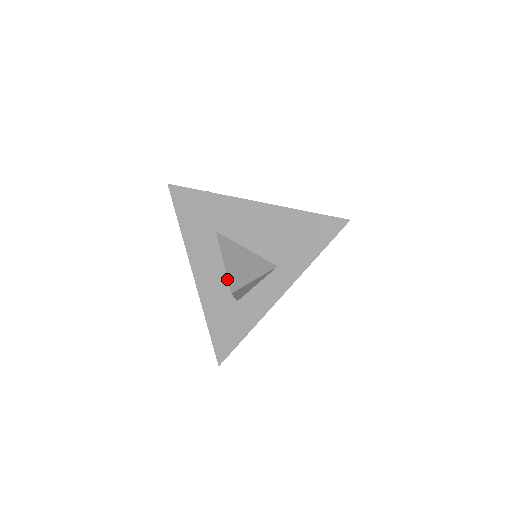
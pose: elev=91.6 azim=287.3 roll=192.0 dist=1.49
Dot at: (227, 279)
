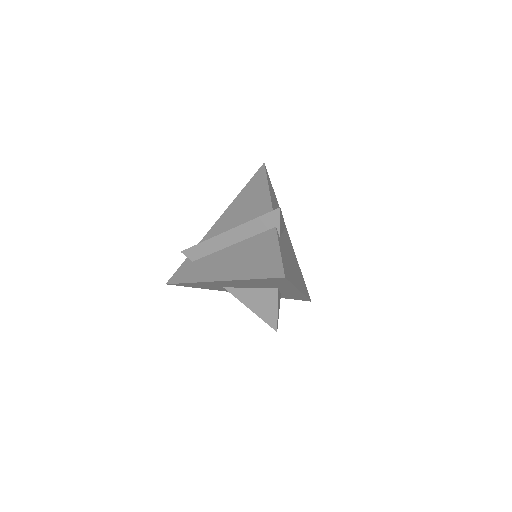
Dot at: occluded
